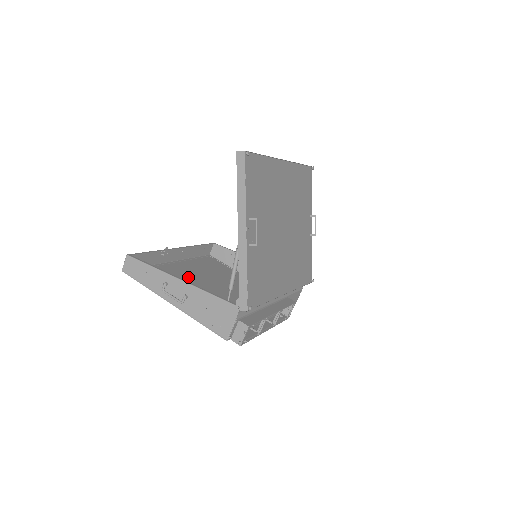
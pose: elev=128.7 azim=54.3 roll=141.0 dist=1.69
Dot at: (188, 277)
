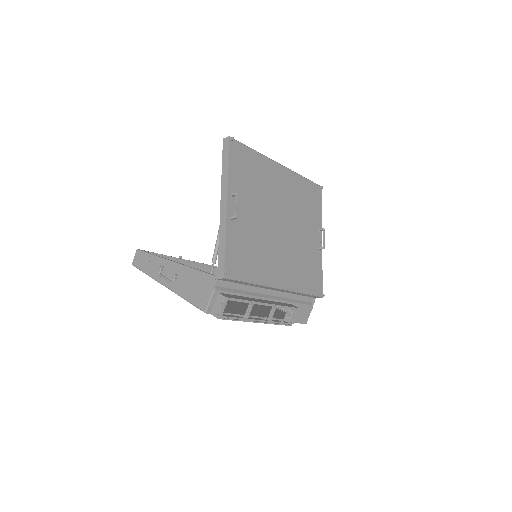
Dot at: occluded
